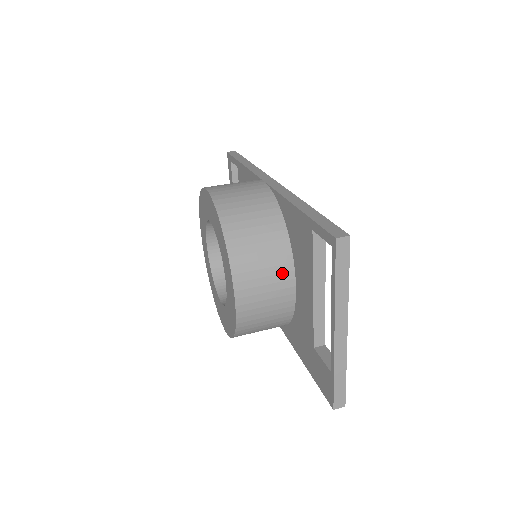
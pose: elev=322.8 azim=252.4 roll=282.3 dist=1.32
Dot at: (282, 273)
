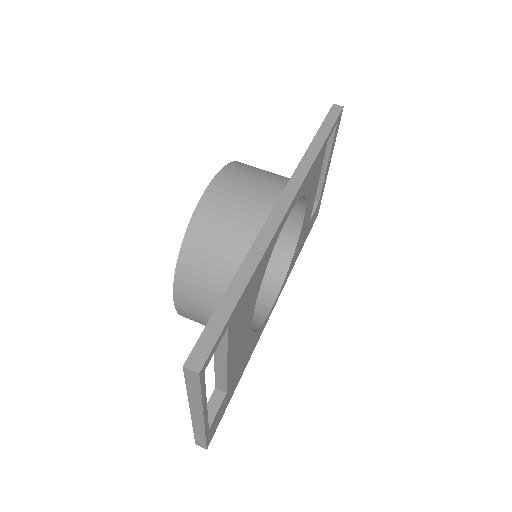
Dot at: occluded
